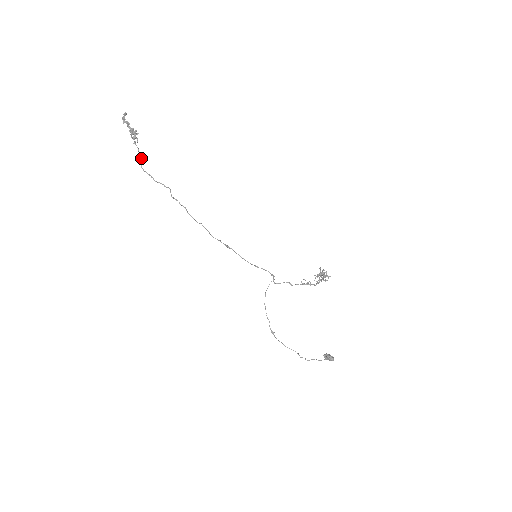
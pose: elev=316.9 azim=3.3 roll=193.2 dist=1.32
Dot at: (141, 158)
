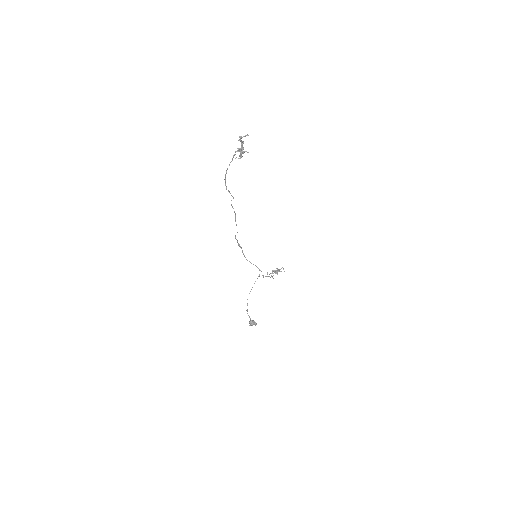
Dot at: occluded
